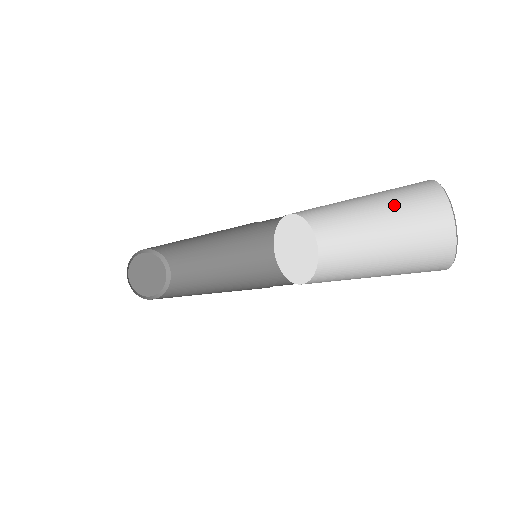
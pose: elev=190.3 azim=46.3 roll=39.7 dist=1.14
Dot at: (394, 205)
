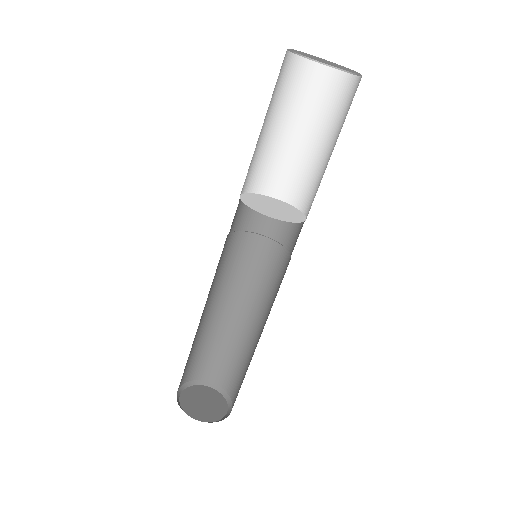
Dot at: (306, 111)
